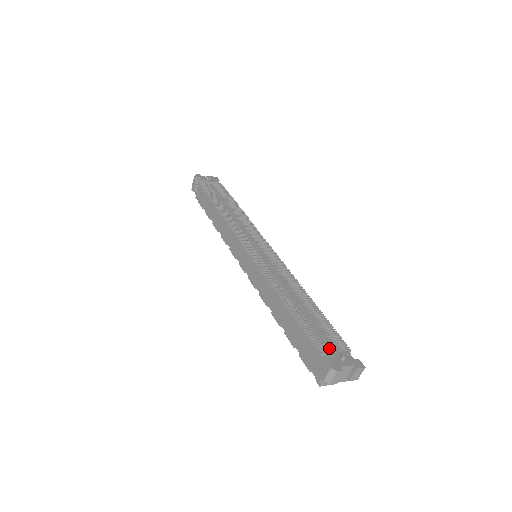
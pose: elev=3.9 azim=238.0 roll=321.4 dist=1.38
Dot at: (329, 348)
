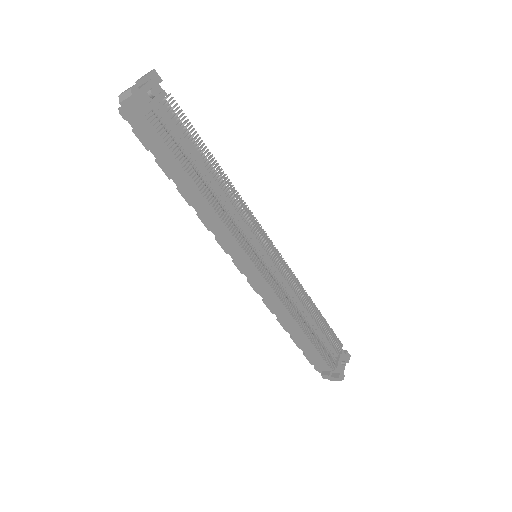
Dot at: (333, 356)
